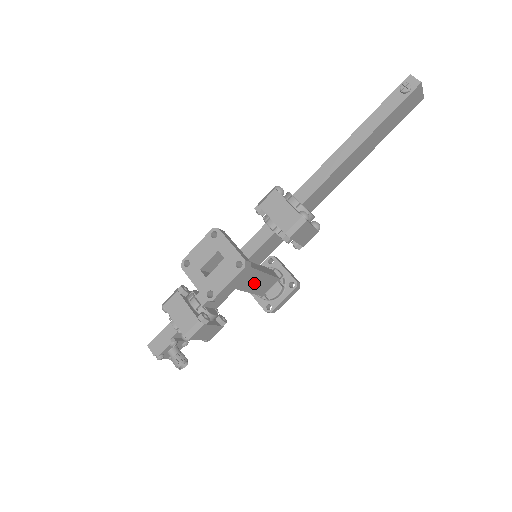
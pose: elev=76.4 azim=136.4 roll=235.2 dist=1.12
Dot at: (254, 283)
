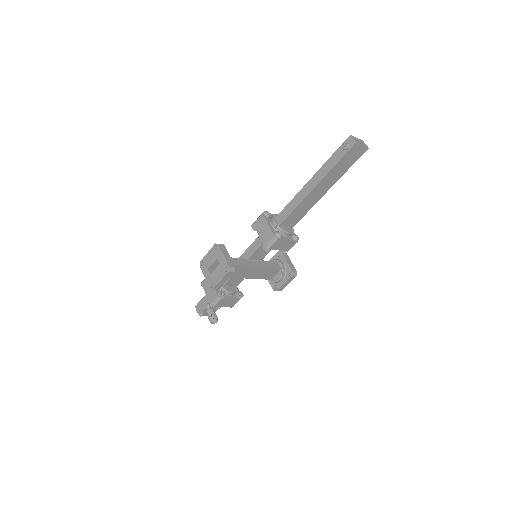
Dot at: (256, 273)
